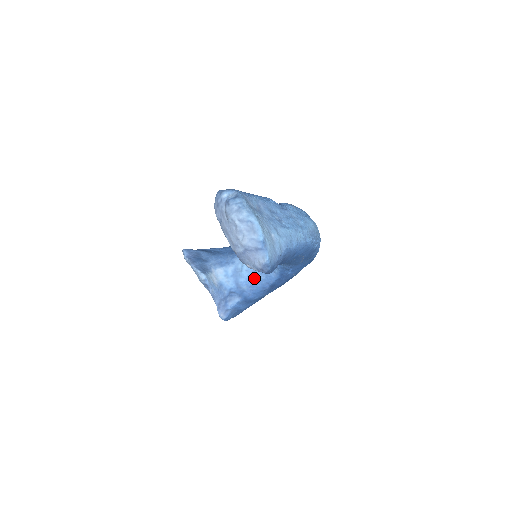
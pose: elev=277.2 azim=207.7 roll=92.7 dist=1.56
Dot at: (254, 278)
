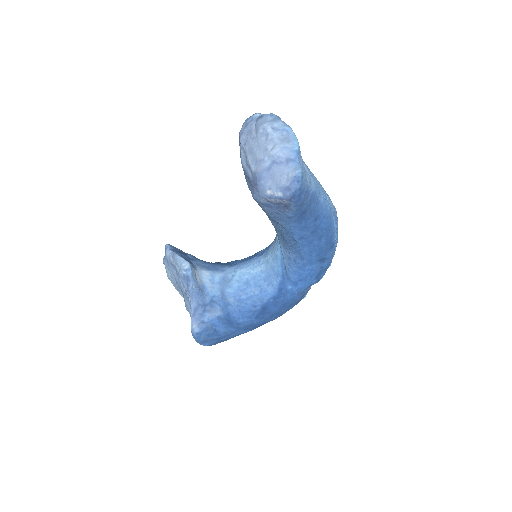
Dot at: (245, 291)
